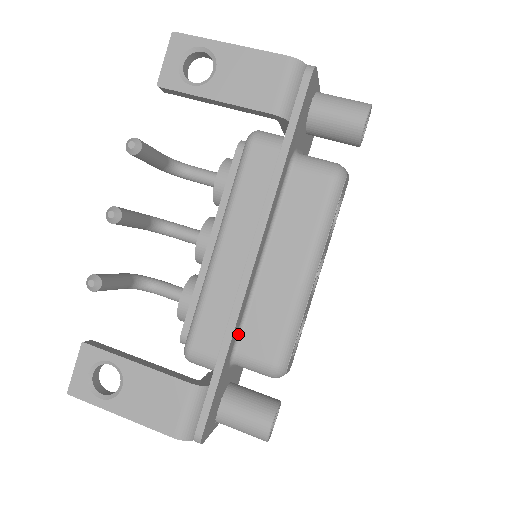
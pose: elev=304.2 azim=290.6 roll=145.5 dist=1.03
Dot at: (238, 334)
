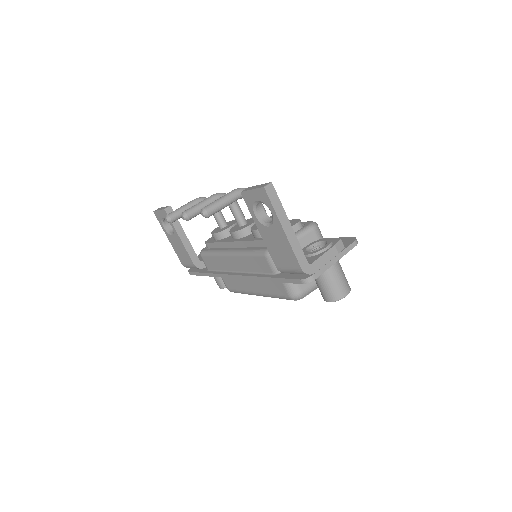
Dot at: occluded
